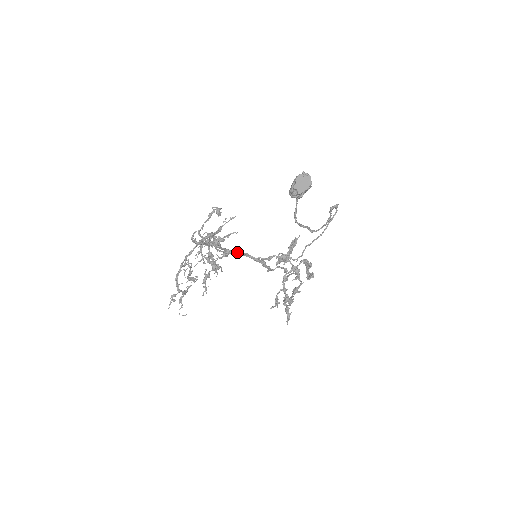
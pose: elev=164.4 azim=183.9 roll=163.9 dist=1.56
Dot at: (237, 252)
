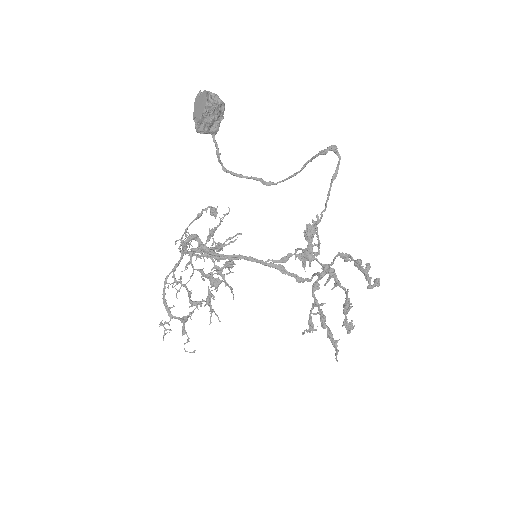
Dot at: (235, 256)
